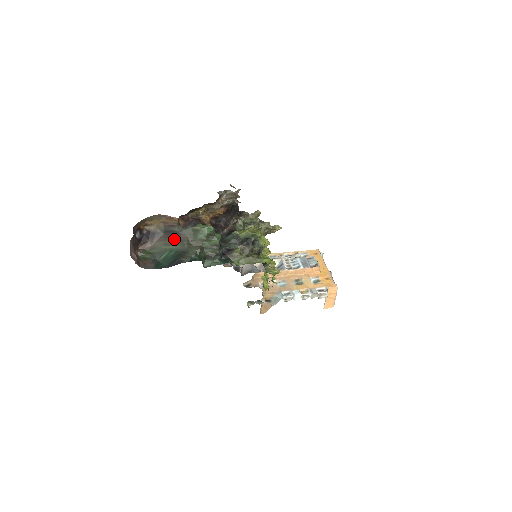
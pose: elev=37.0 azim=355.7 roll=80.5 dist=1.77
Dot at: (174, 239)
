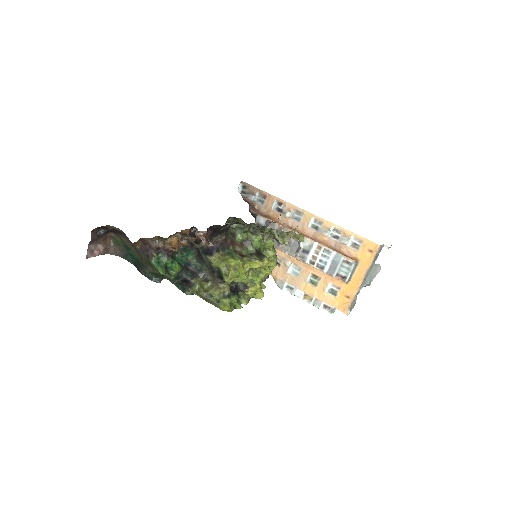
Dot at: (135, 250)
